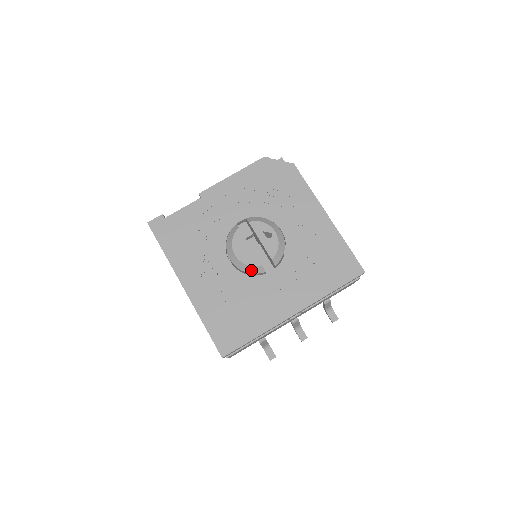
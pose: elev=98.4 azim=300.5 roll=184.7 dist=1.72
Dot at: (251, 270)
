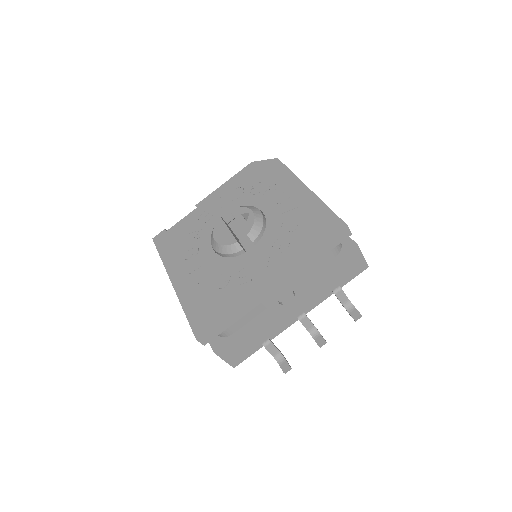
Dot at: (229, 250)
